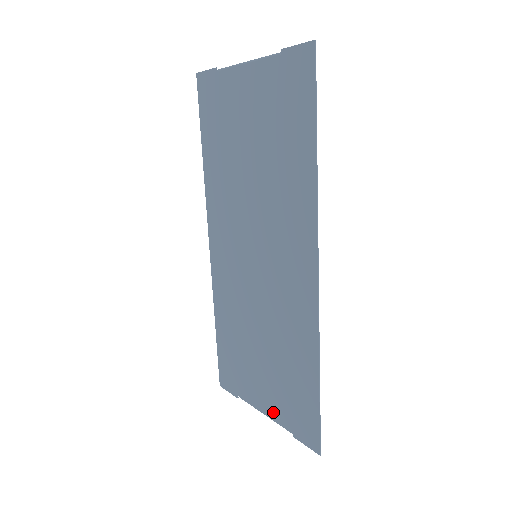
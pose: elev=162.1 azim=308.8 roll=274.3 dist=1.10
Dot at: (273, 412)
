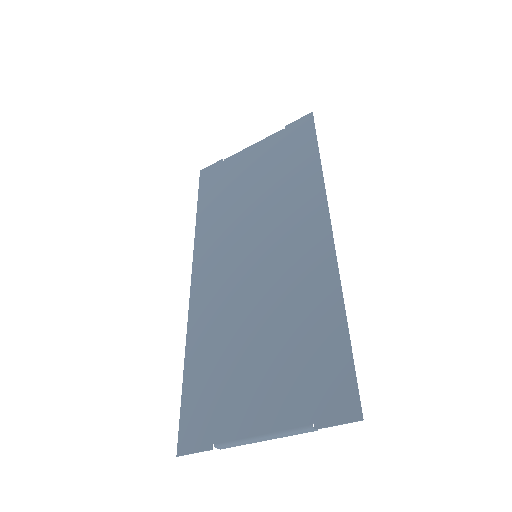
Dot at: (279, 418)
